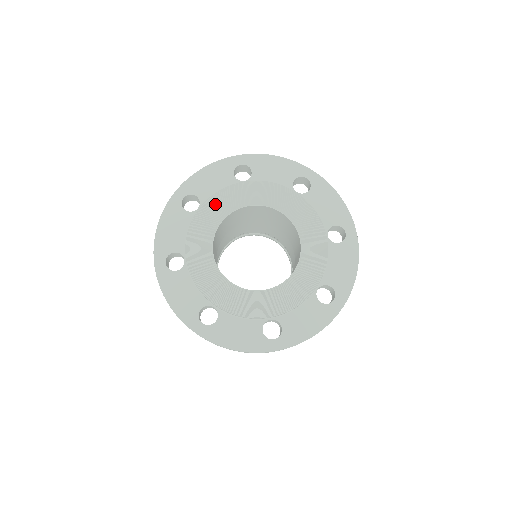
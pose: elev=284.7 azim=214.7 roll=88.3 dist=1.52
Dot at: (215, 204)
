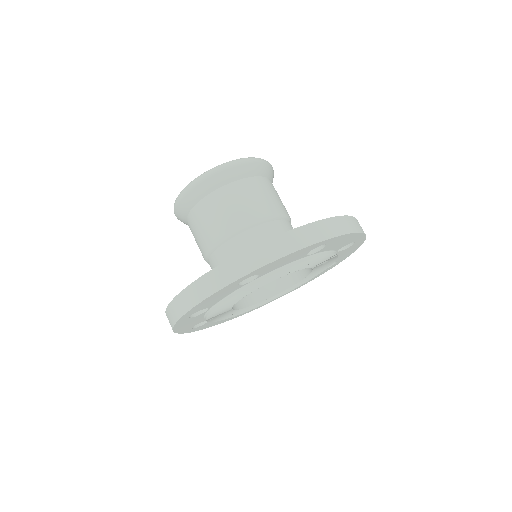
Dot at: (270, 278)
